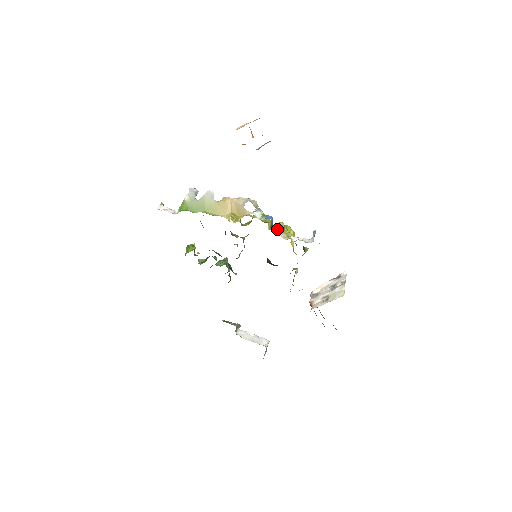
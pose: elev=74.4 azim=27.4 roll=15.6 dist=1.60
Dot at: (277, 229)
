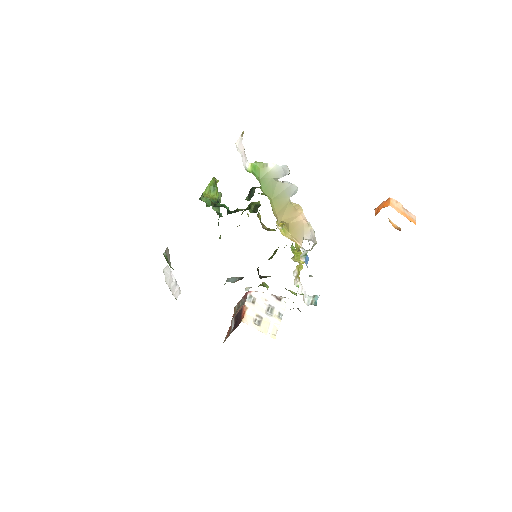
Dot at: (298, 266)
